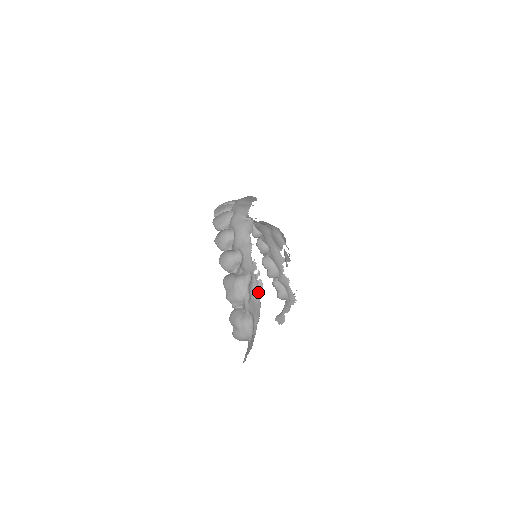
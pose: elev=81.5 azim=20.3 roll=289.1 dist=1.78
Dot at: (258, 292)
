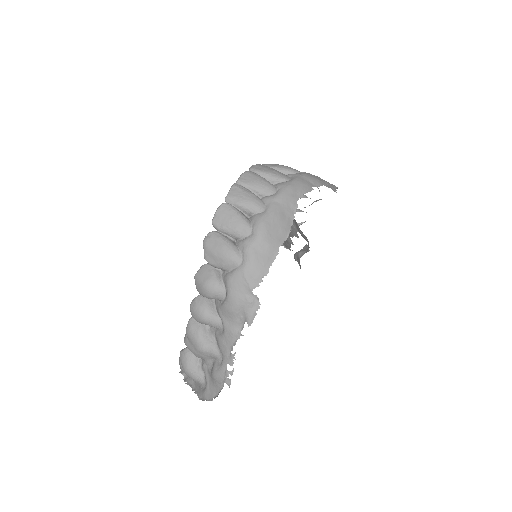
Dot at: (221, 384)
